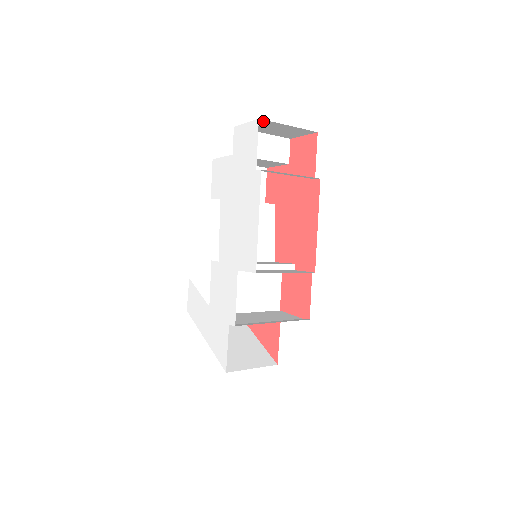
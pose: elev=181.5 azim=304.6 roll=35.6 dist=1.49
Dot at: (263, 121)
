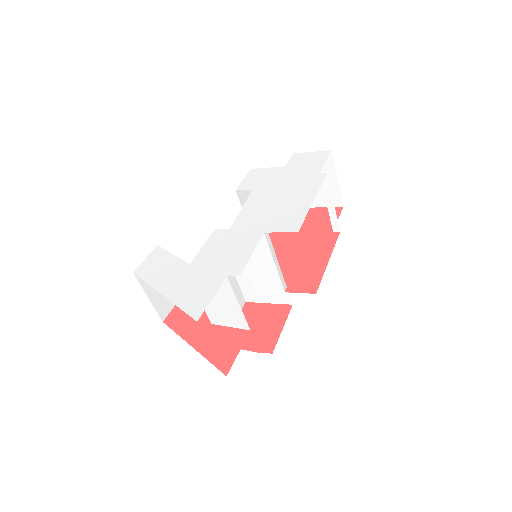
Dot at: (328, 158)
